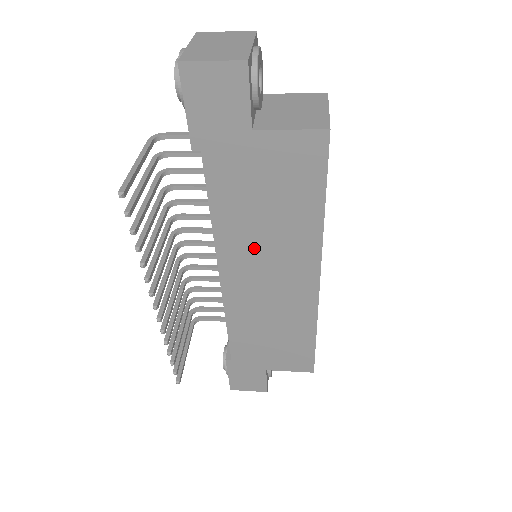
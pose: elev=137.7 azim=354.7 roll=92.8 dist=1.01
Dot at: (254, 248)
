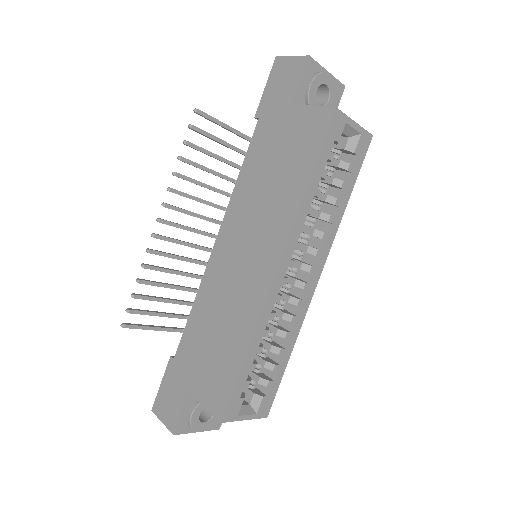
Dot at: (249, 214)
